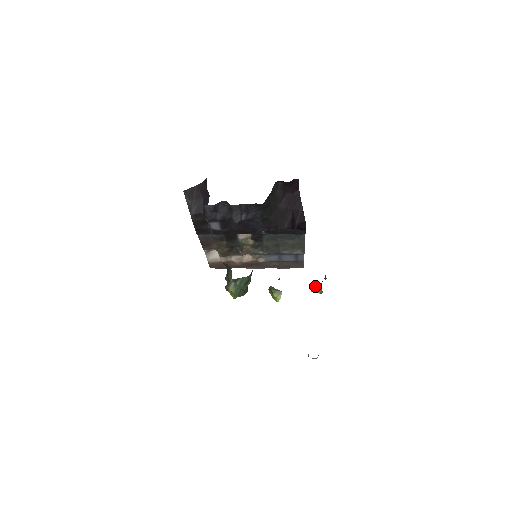
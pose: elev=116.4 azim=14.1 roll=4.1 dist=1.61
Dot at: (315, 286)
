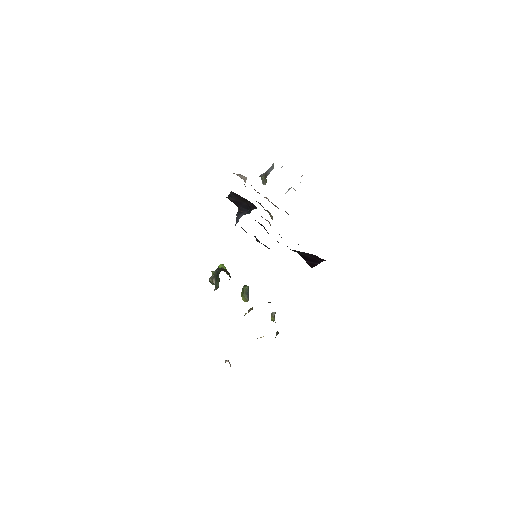
Dot at: (272, 316)
